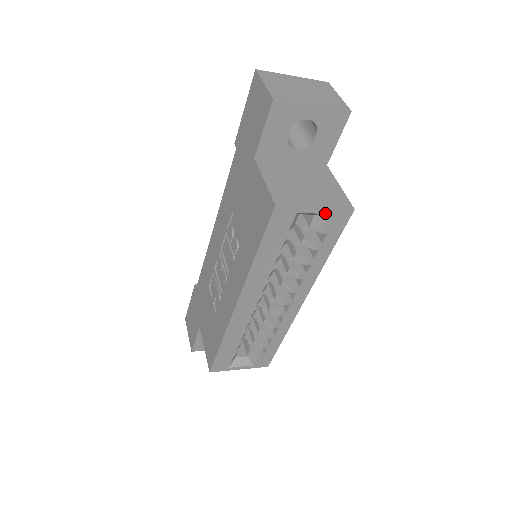
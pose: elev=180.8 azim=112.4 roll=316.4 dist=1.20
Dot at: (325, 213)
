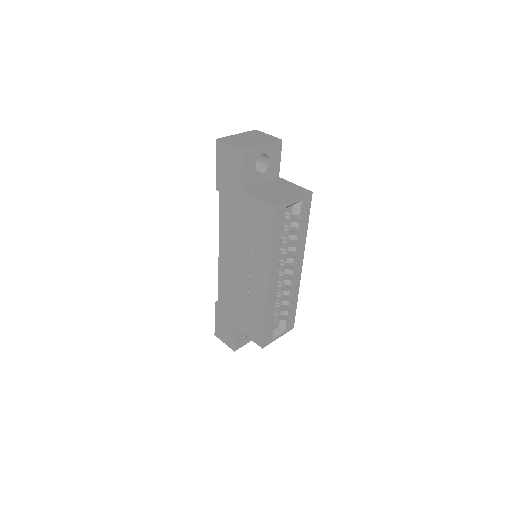
Dot at: (299, 201)
